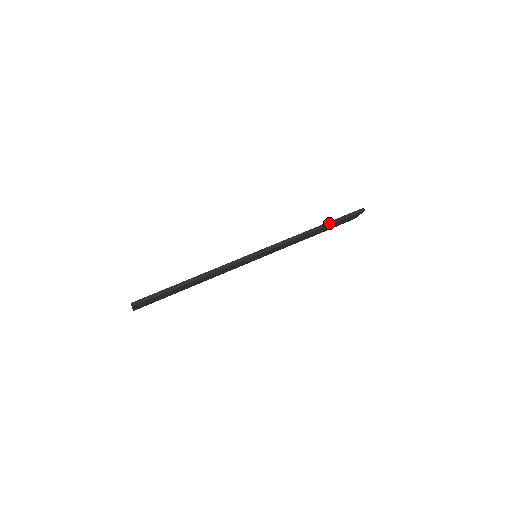
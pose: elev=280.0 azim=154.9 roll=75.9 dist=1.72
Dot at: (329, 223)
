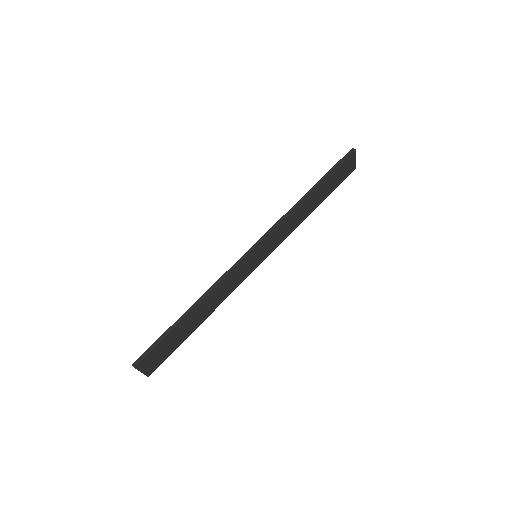
Dot at: (320, 182)
